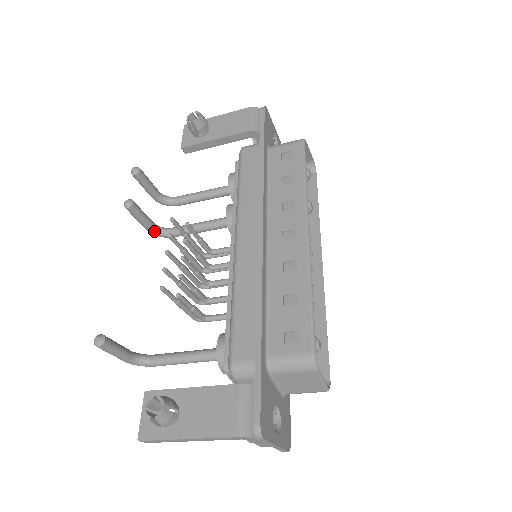
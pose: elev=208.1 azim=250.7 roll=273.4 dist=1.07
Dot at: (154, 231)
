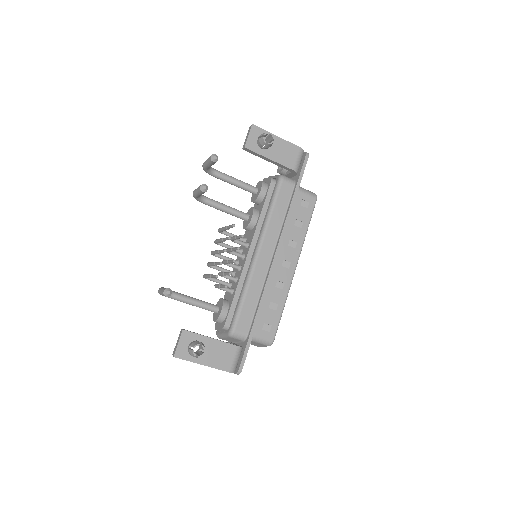
Dot at: (197, 198)
